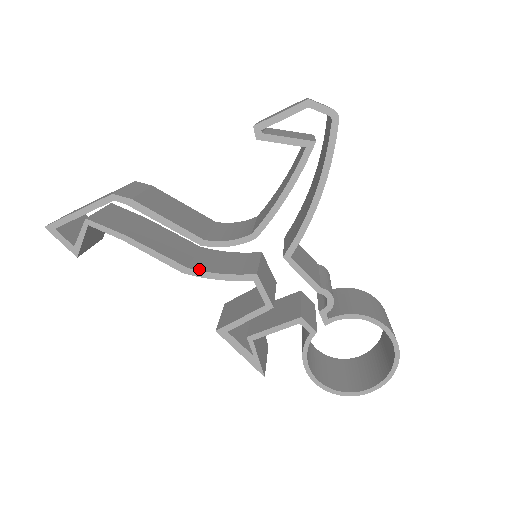
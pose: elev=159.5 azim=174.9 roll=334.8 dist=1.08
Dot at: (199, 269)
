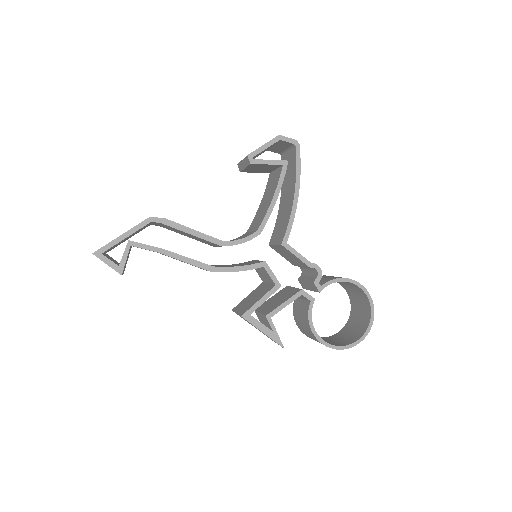
Dot at: occluded
